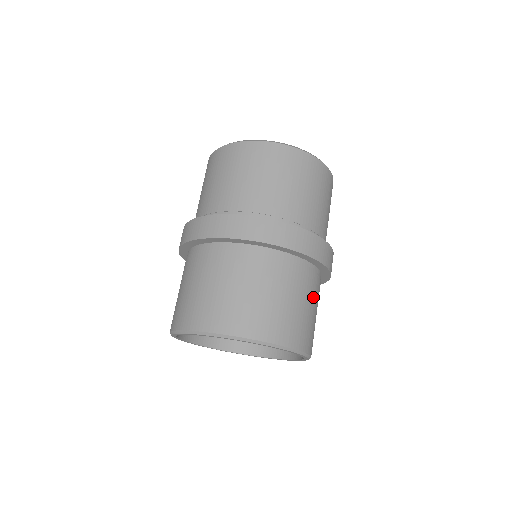
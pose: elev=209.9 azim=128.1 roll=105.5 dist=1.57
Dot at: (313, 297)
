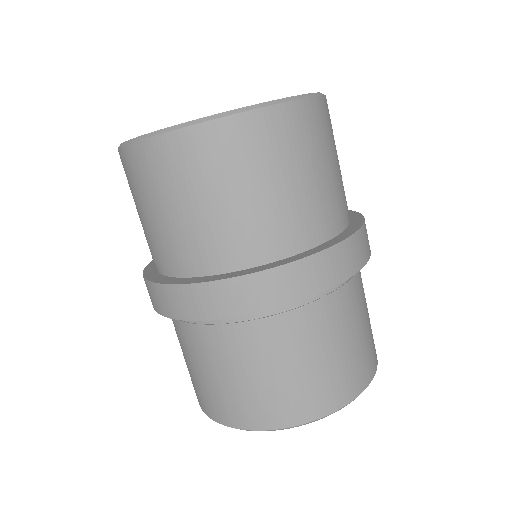
Dot at: (310, 340)
